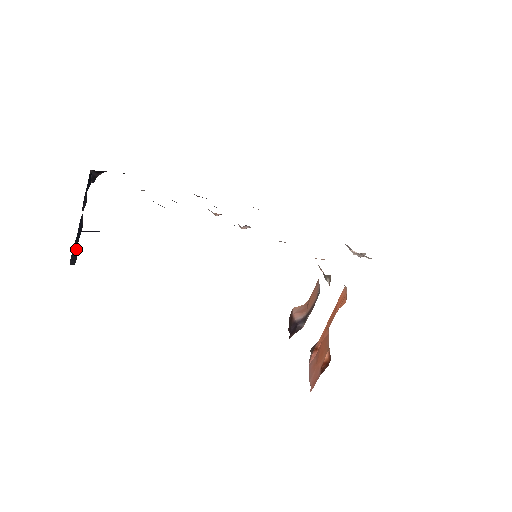
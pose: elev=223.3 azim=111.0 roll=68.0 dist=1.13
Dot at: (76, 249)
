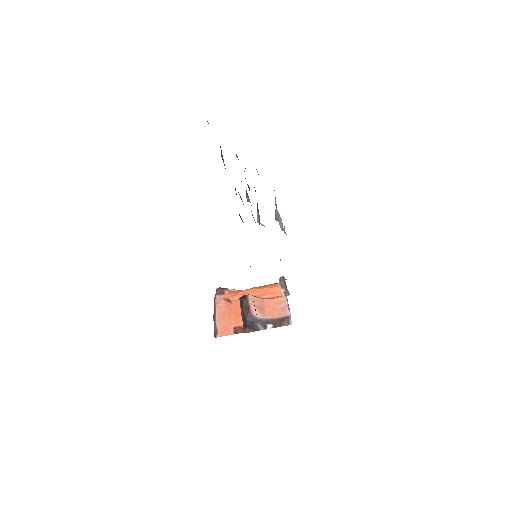
Dot at: occluded
